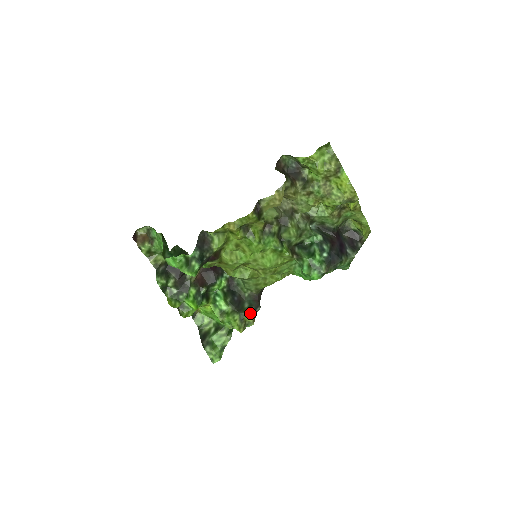
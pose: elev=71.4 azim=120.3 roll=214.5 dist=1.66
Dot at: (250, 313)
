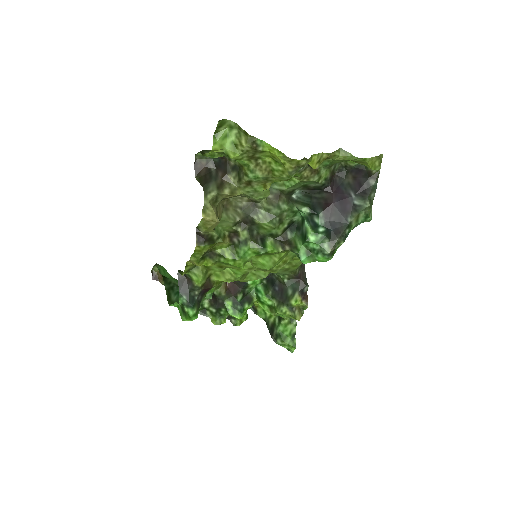
Dot at: (297, 299)
